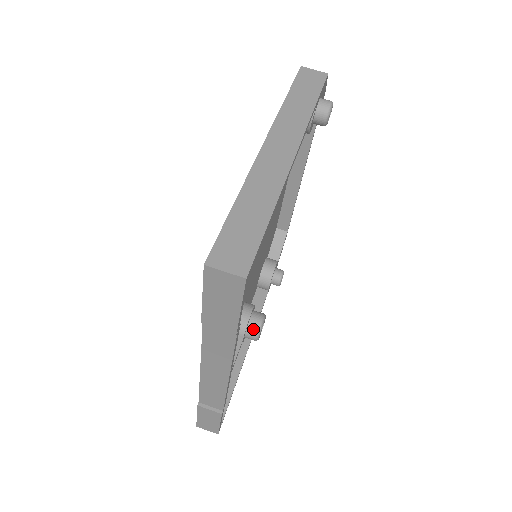
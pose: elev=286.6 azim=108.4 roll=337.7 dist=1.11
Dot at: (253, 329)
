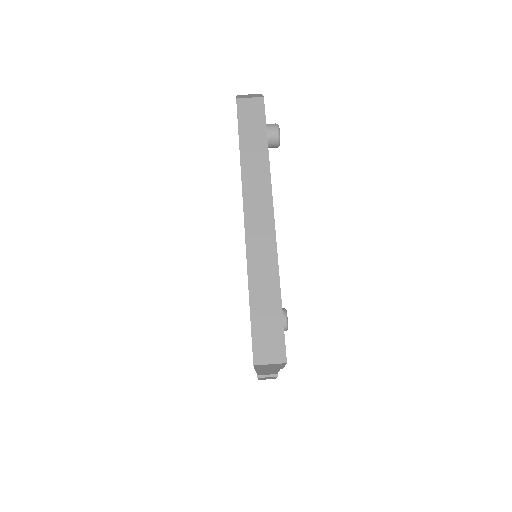
Dot at: occluded
